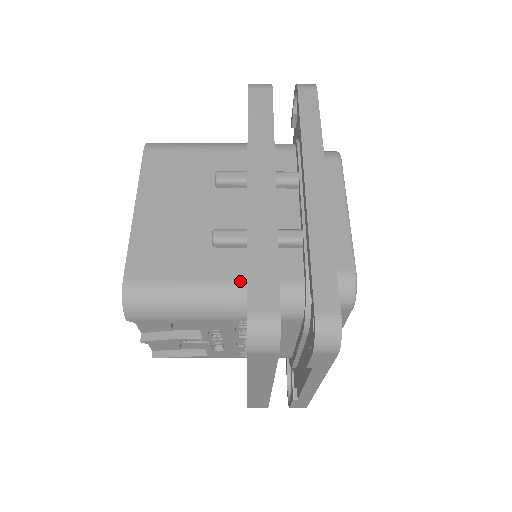
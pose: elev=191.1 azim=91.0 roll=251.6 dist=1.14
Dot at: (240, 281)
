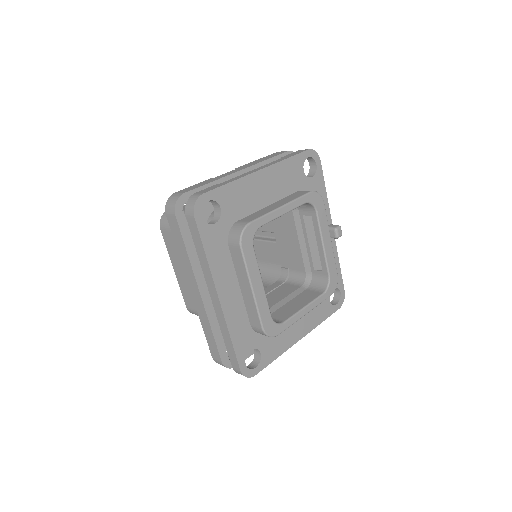
Dot at: occluded
